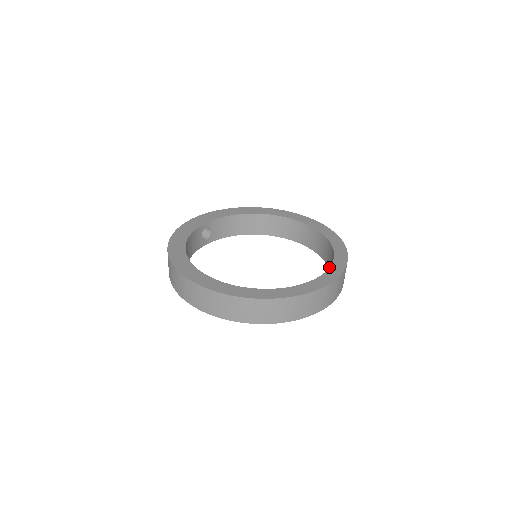
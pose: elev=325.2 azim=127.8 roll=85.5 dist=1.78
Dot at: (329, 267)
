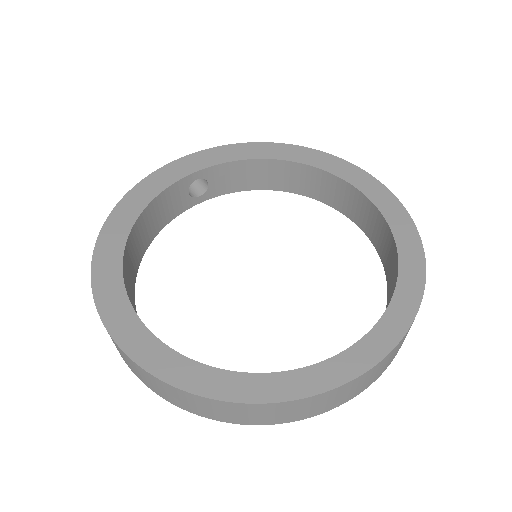
Dot at: occluded
